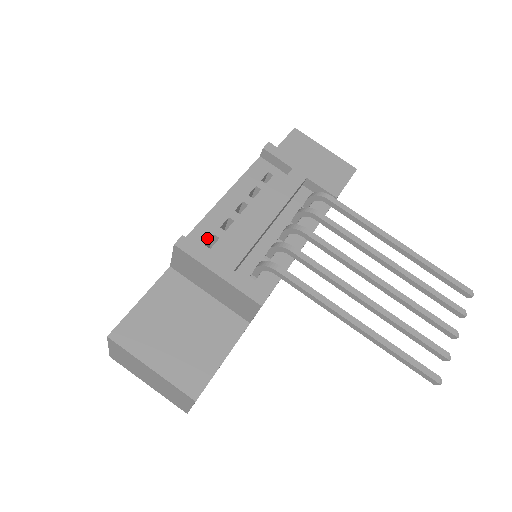
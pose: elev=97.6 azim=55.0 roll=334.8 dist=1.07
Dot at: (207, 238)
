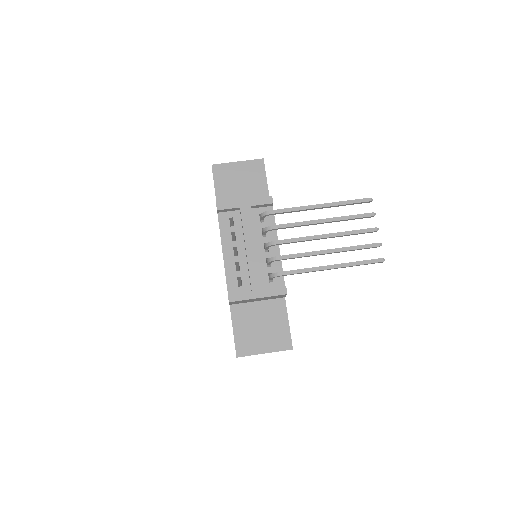
Dot at: (236, 282)
